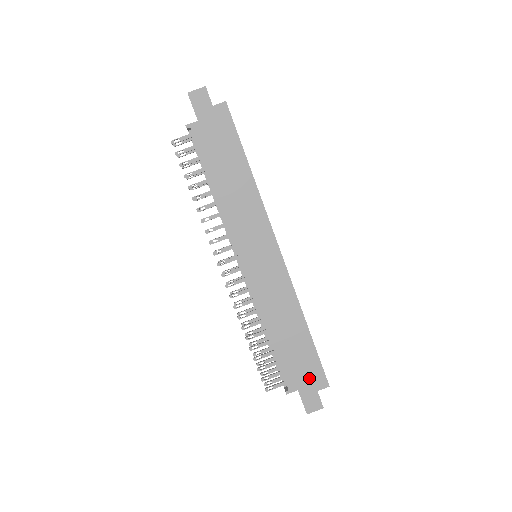
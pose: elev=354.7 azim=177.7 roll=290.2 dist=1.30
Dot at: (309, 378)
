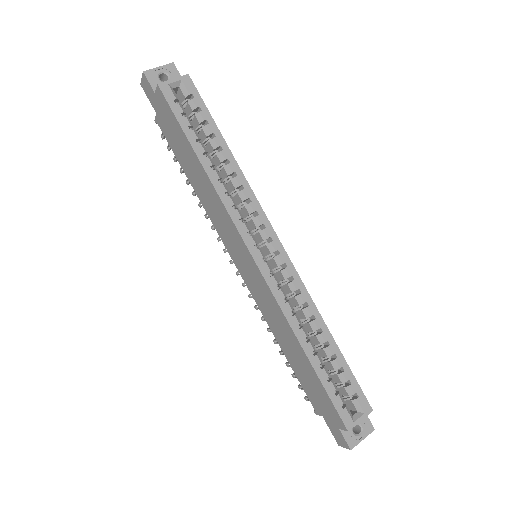
Dot at: (327, 410)
